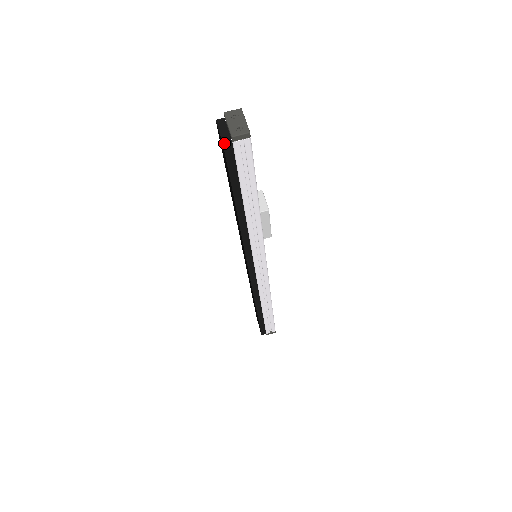
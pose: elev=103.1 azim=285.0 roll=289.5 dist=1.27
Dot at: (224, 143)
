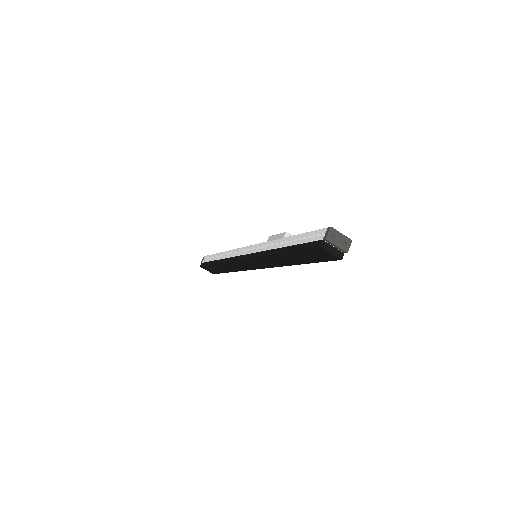
Dot at: (341, 258)
